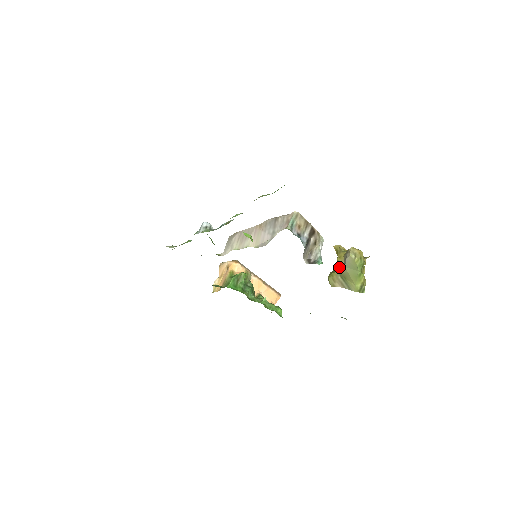
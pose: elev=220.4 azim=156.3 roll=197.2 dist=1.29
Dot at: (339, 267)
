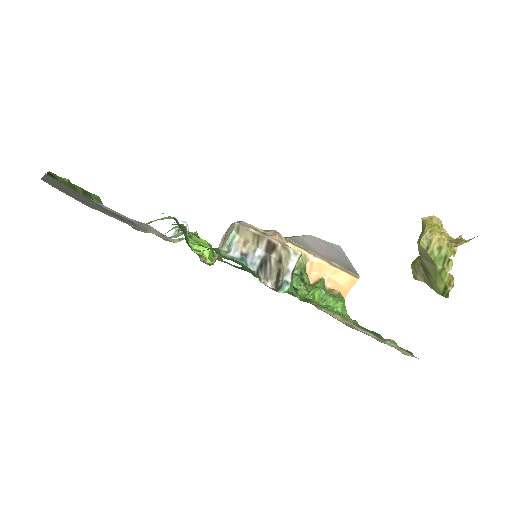
Dot at: (419, 254)
